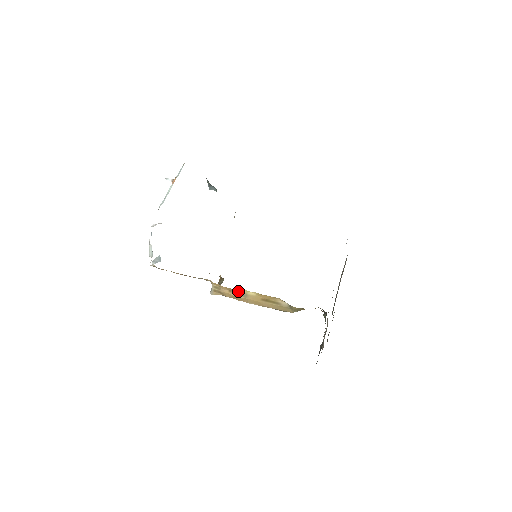
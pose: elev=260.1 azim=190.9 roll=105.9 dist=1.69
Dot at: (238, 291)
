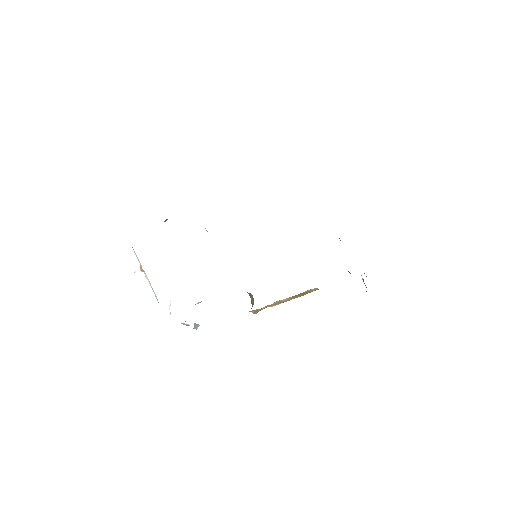
Dot at: (272, 304)
